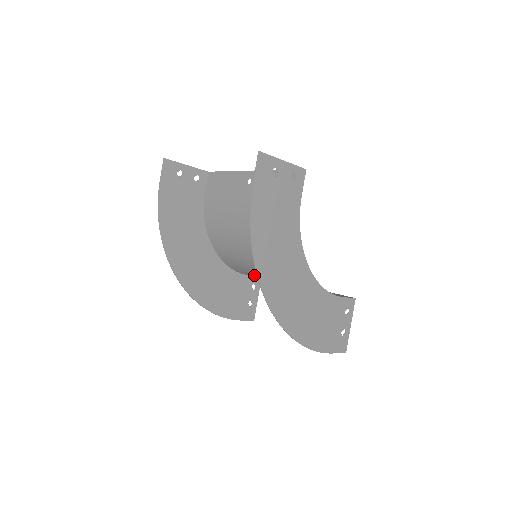
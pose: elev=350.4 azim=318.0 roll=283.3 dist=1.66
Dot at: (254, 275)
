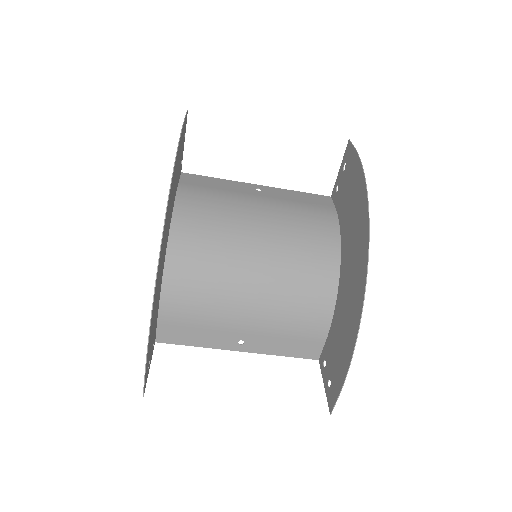
Dot at: (202, 303)
